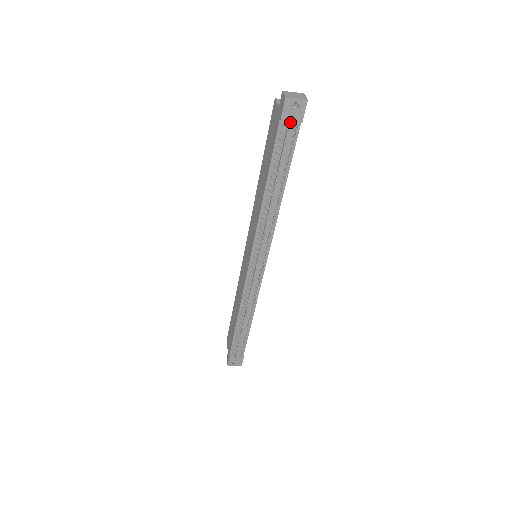
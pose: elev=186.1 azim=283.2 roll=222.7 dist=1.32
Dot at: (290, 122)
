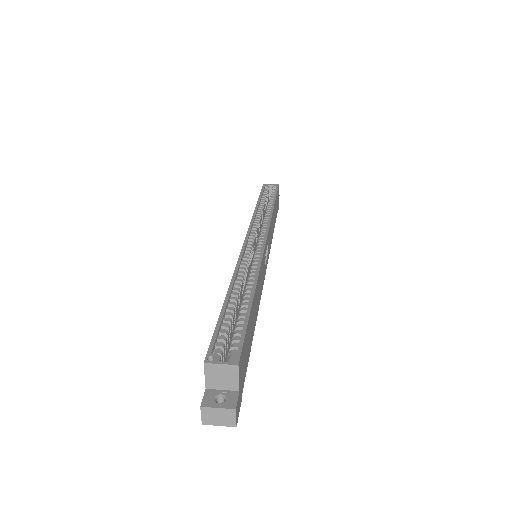
Dot at: occluded
